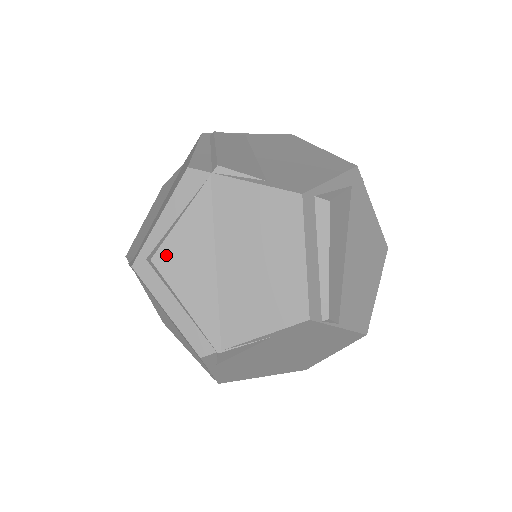
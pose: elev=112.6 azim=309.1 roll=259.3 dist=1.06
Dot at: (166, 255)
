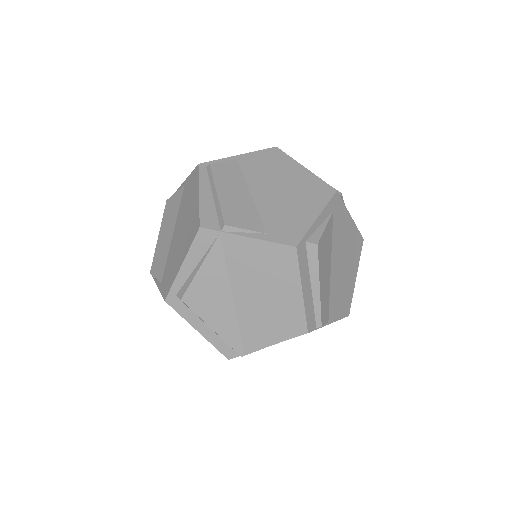
Dot at: (193, 295)
